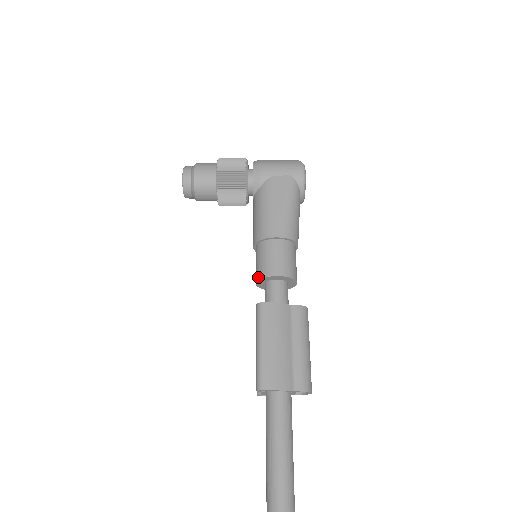
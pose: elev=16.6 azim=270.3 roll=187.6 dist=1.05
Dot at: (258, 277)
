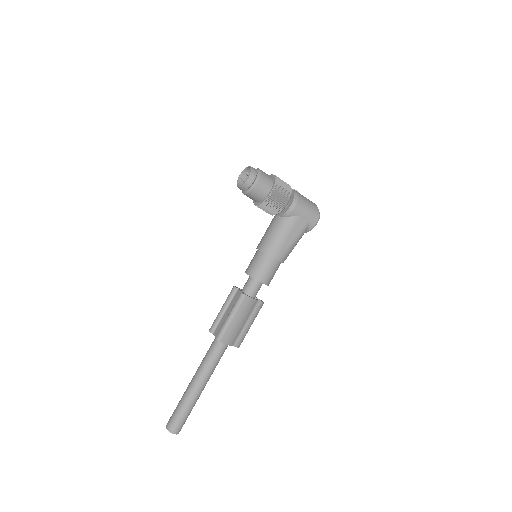
Dot at: (251, 274)
